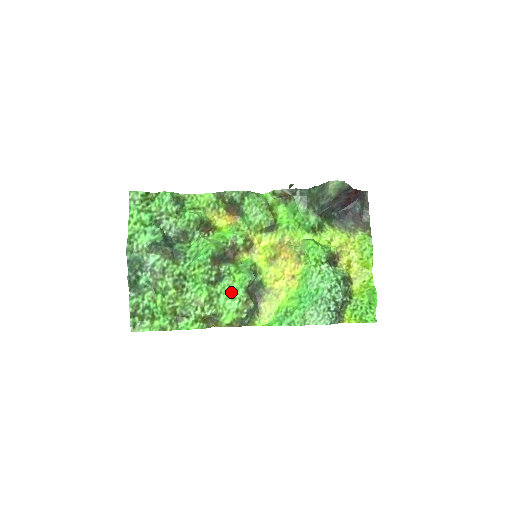
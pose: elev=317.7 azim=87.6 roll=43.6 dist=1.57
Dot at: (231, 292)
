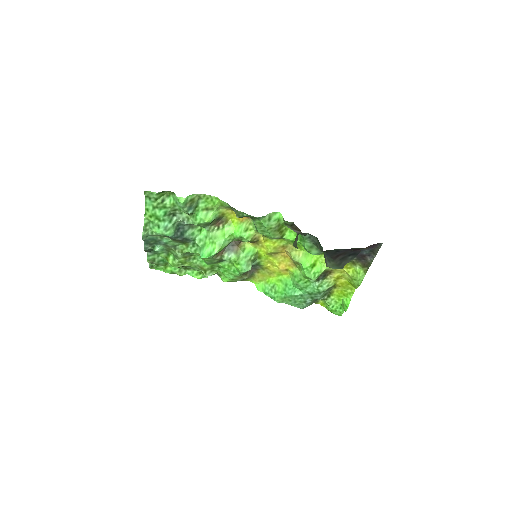
Dot at: (229, 270)
